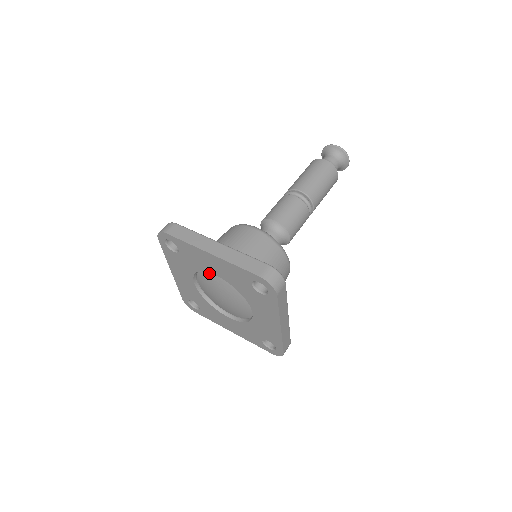
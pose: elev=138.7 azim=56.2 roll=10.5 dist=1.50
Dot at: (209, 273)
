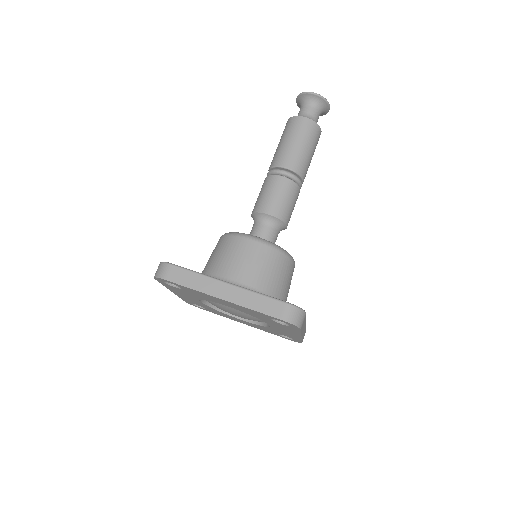
Dot at: occluded
